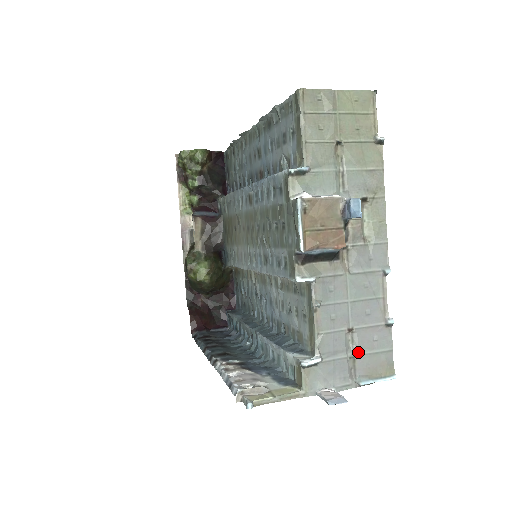
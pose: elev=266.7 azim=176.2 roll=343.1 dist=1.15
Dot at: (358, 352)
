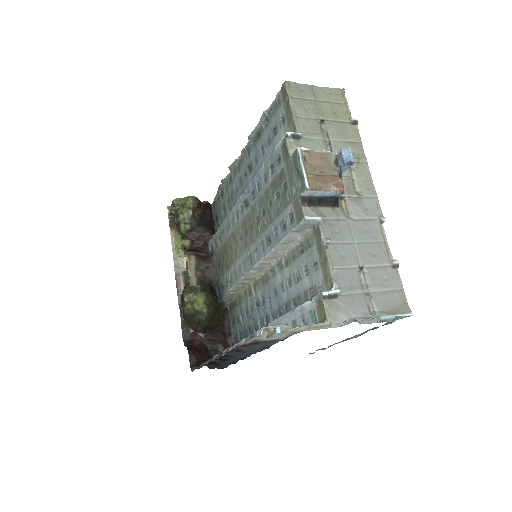
Dot at: (372, 289)
